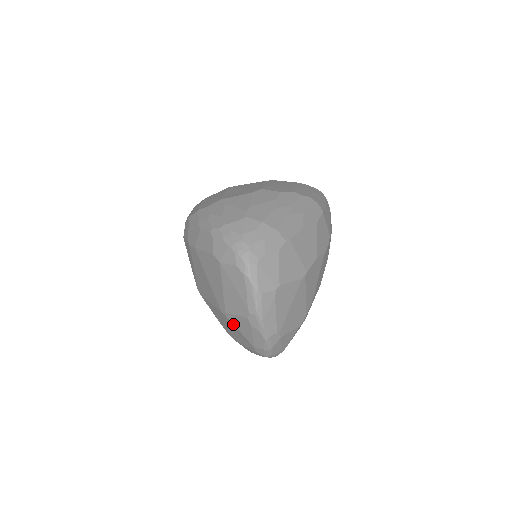
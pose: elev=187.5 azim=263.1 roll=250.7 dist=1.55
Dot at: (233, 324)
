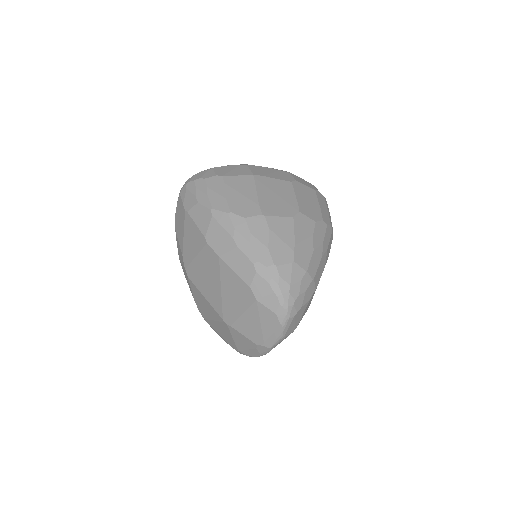
Dot at: (230, 333)
